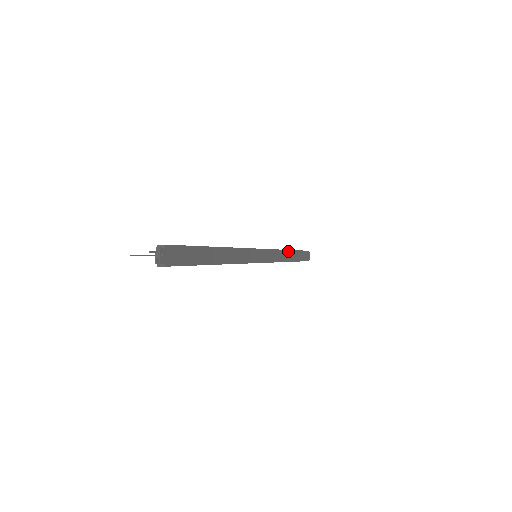
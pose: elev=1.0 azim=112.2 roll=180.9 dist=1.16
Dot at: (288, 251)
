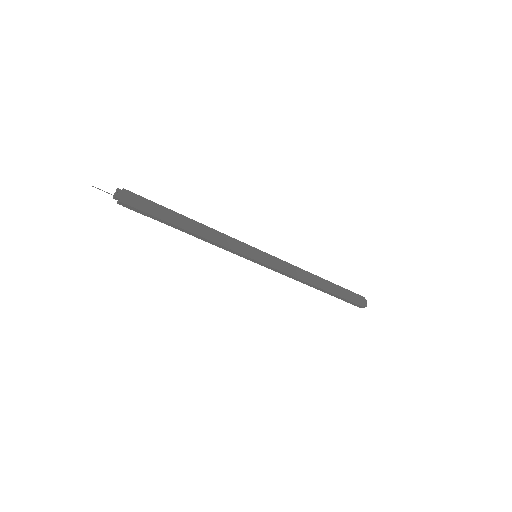
Dot at: (316, 277)
